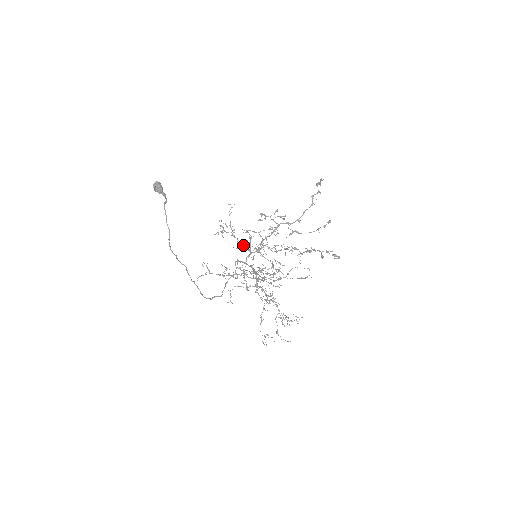
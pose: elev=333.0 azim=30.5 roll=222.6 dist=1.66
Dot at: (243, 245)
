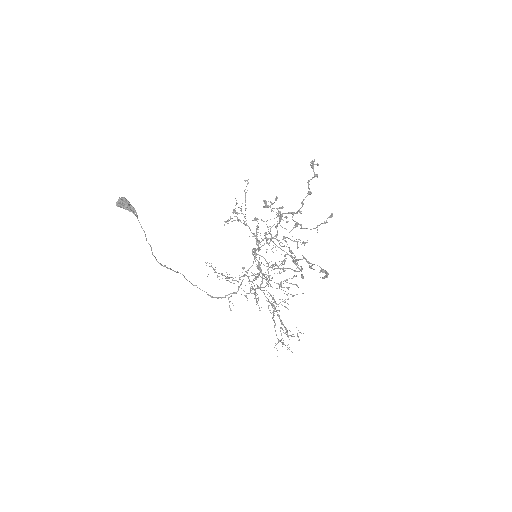
Dot at: occluded
